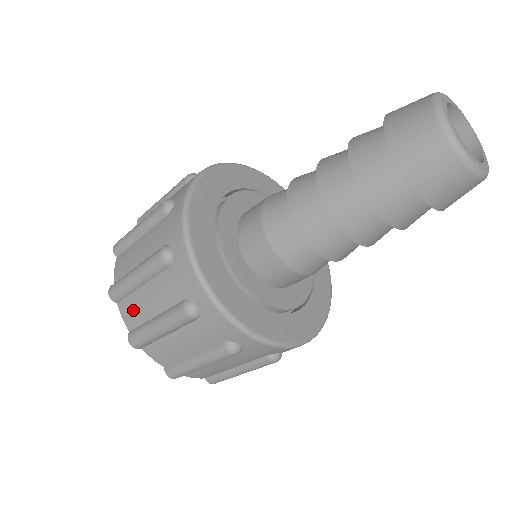
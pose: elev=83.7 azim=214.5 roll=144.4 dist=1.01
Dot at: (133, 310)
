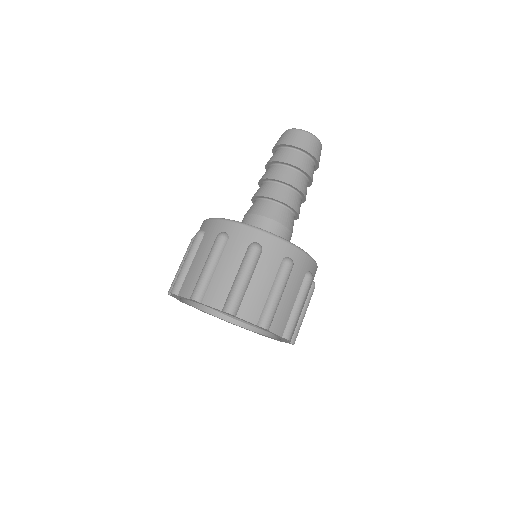
Dot at: (217, 291)
